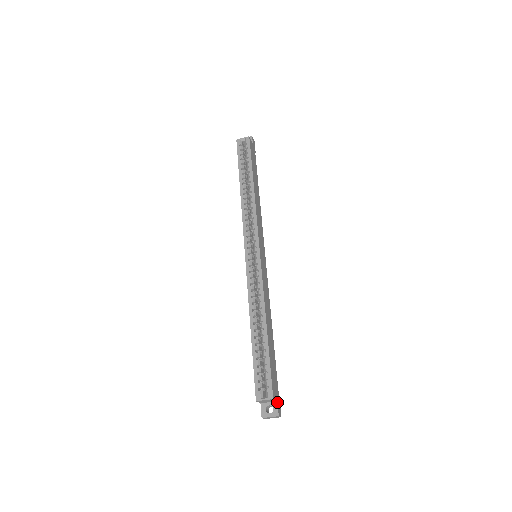
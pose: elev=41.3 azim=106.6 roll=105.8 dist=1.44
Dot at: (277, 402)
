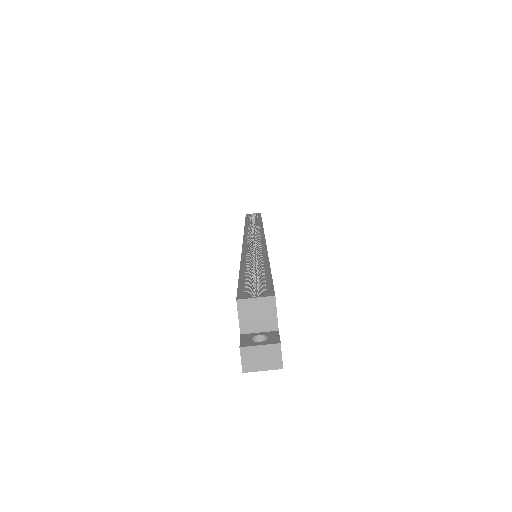
Dot at: (278, 331)
